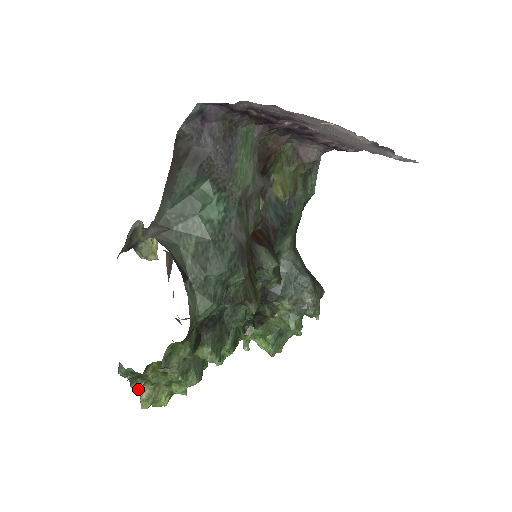
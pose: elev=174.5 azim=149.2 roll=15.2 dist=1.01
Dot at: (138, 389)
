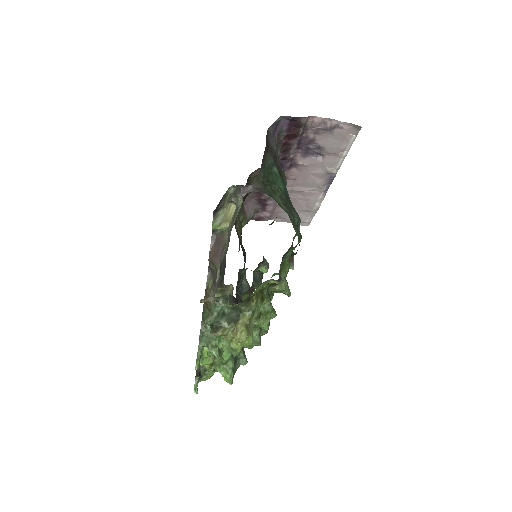
Dot at: (226, 332)
